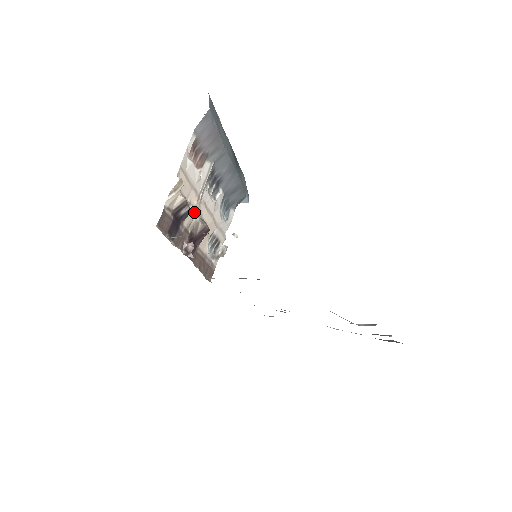
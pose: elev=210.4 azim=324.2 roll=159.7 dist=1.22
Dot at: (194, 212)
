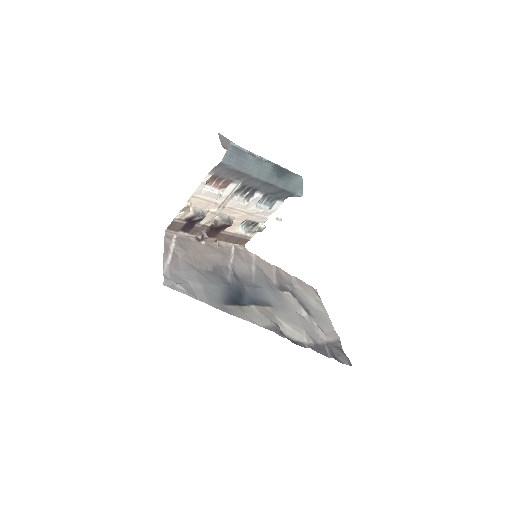
Dot at: (214, 215)
